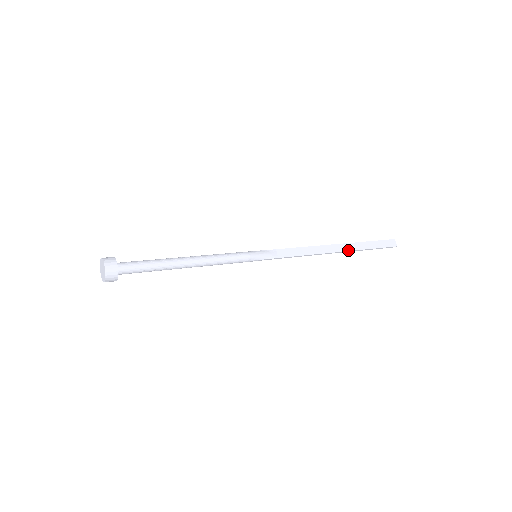
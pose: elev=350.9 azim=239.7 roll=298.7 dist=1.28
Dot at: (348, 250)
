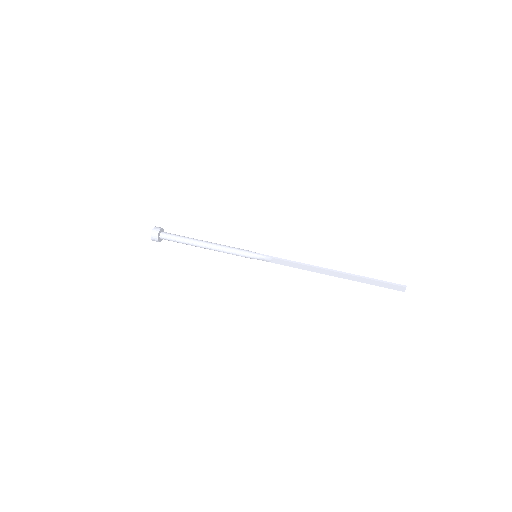
Dot at: (343, 278)
